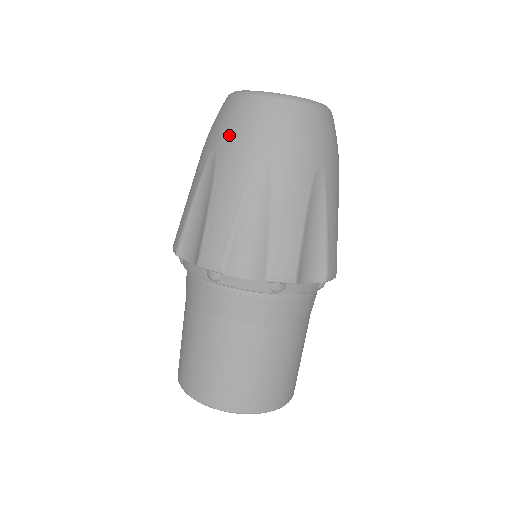
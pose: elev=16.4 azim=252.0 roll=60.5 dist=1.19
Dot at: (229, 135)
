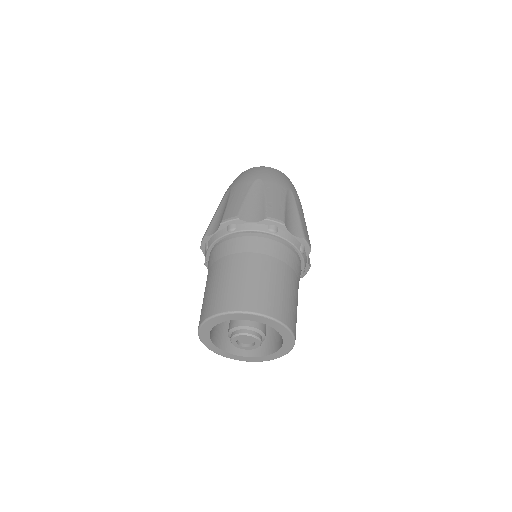
Dot at: occluded
